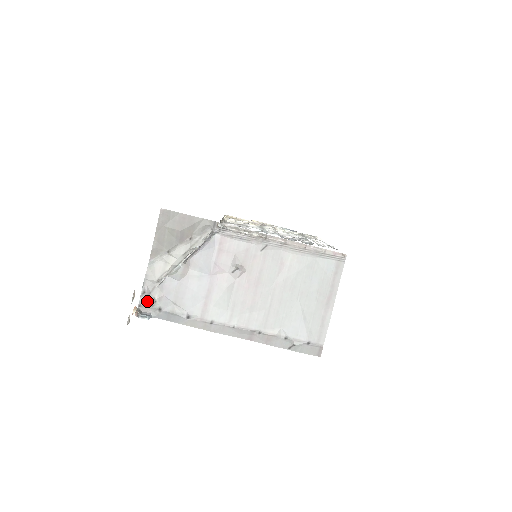
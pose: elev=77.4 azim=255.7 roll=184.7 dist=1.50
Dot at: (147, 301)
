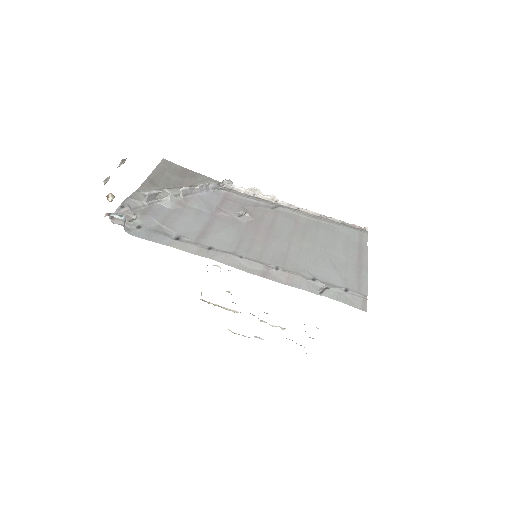
Dot at: occluded
